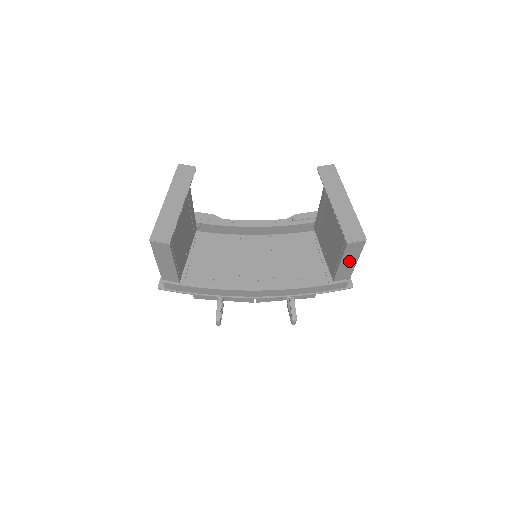
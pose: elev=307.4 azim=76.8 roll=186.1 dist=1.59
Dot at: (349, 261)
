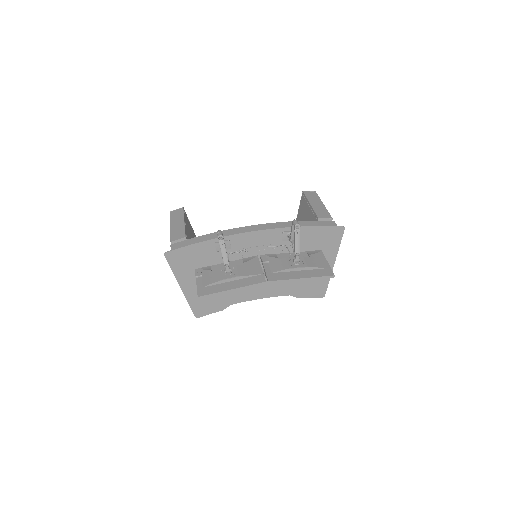
Dot at: (316, 204)
